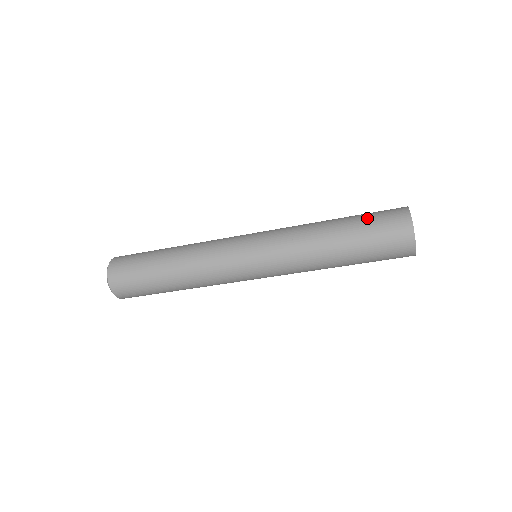
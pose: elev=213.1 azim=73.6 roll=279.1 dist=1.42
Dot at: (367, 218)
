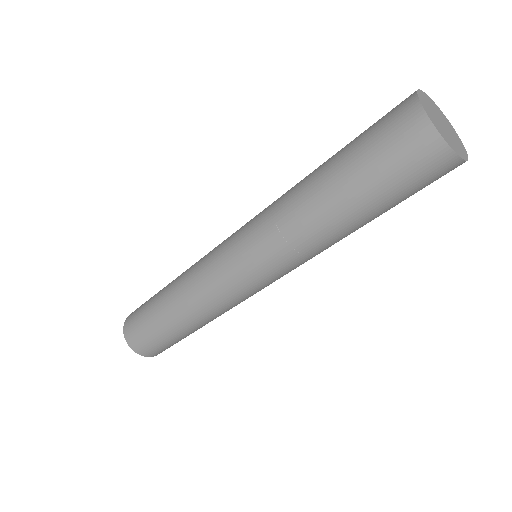
Dot at: (361, 133)
